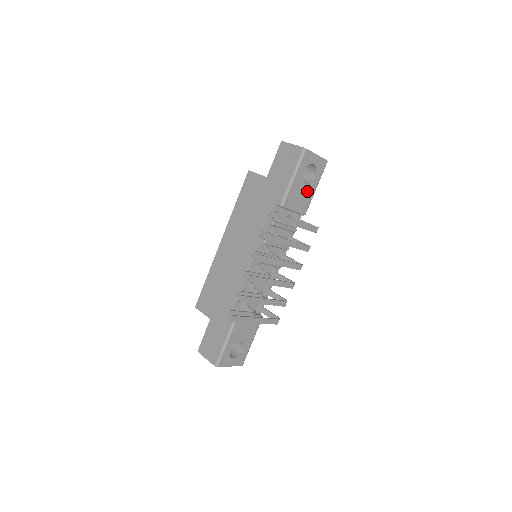
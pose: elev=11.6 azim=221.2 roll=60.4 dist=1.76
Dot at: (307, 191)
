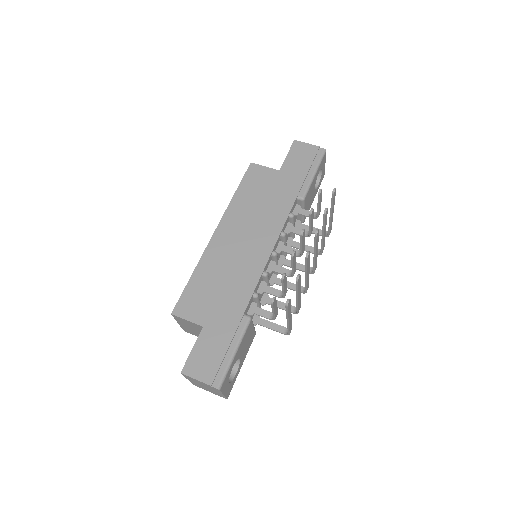
Dot at: (312, 196)
